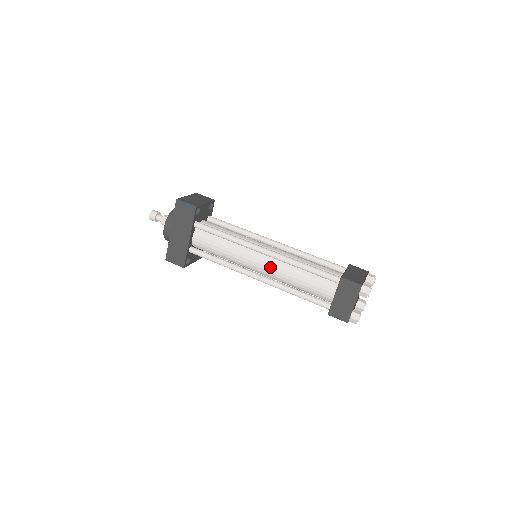
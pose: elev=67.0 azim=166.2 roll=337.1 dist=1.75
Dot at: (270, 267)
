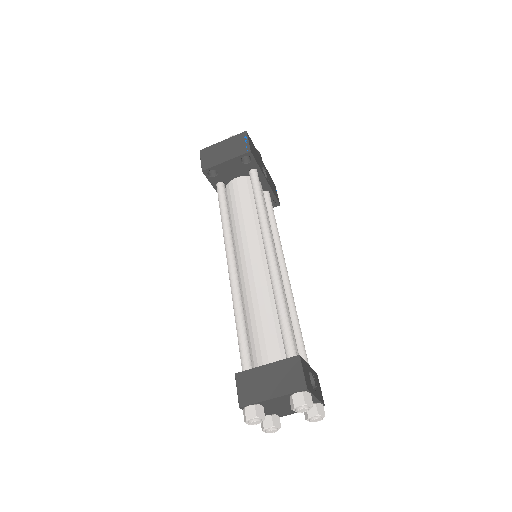
Dot at: occluded
